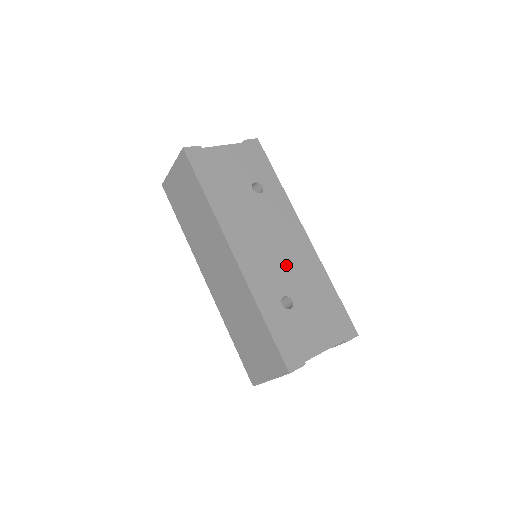
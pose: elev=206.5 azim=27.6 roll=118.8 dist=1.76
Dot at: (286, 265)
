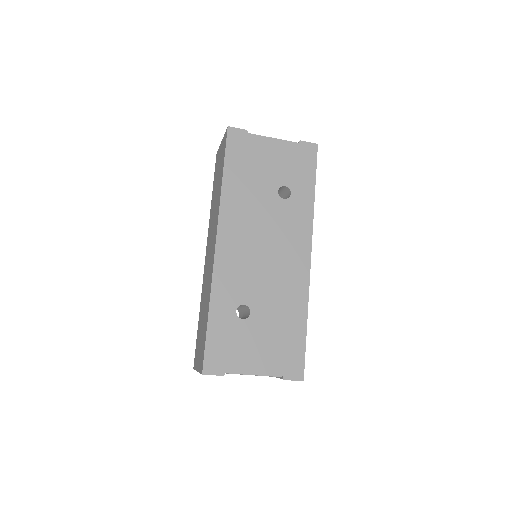
Dot at: (266, 277)
